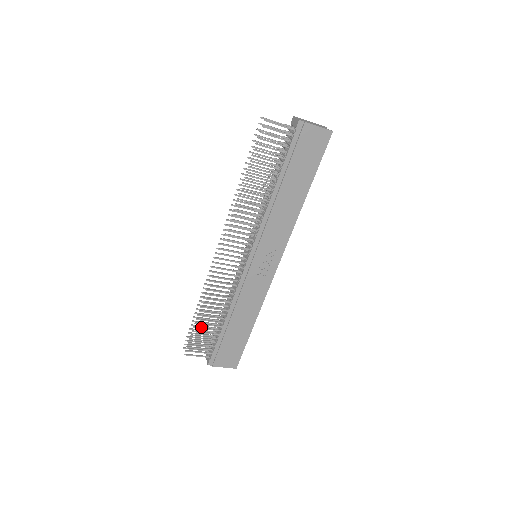
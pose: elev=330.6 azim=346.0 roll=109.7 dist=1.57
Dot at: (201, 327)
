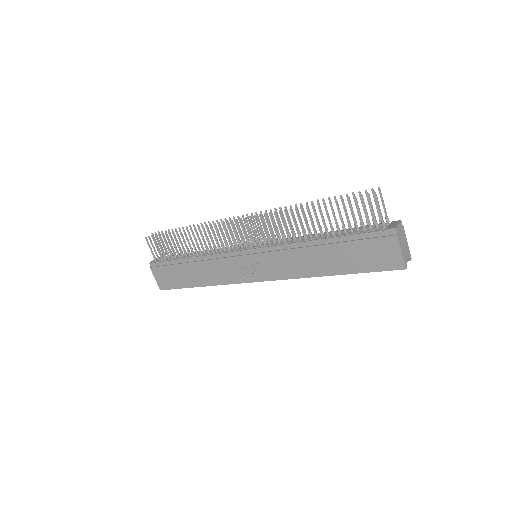
Dot at: occluded
